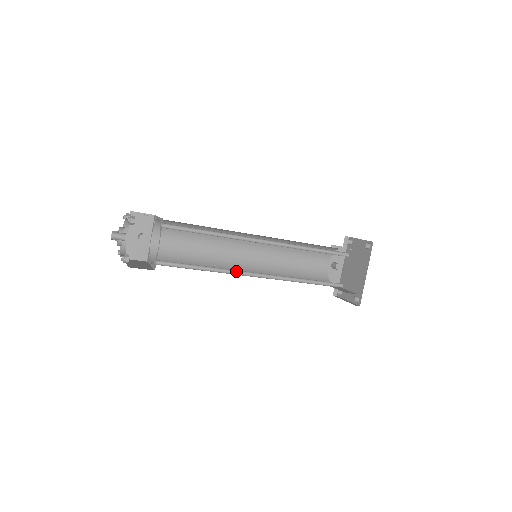
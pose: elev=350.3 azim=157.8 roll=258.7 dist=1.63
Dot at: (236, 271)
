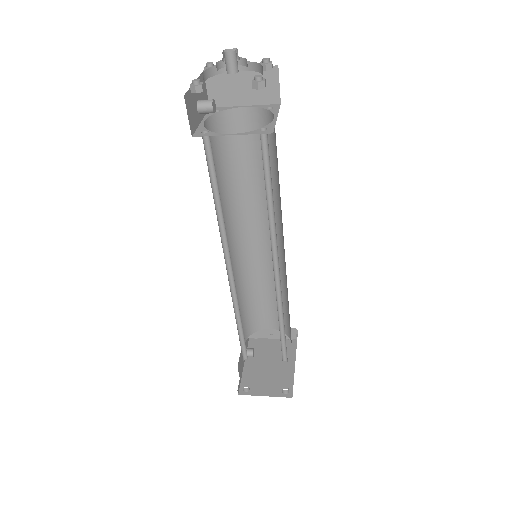
Dot at: (271, 242)
